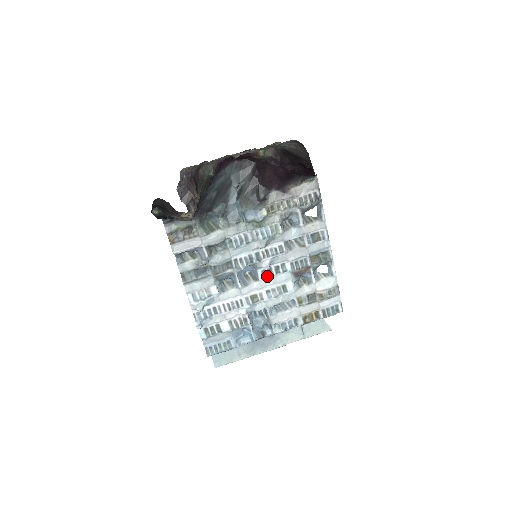
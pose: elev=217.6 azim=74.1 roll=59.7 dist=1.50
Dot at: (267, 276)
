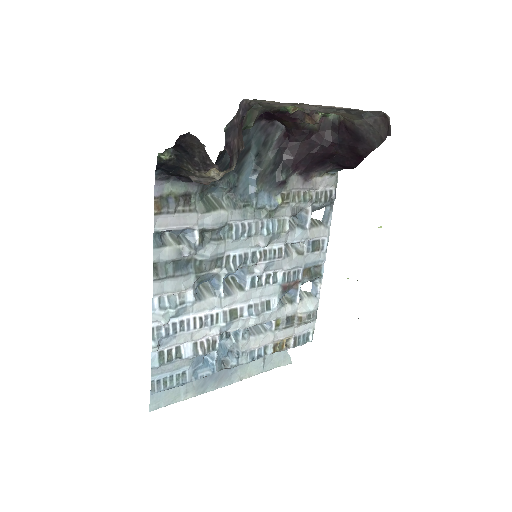
Dot at: (255, 286)
